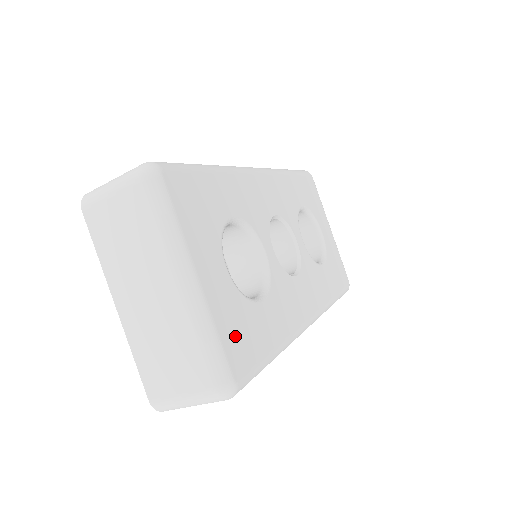
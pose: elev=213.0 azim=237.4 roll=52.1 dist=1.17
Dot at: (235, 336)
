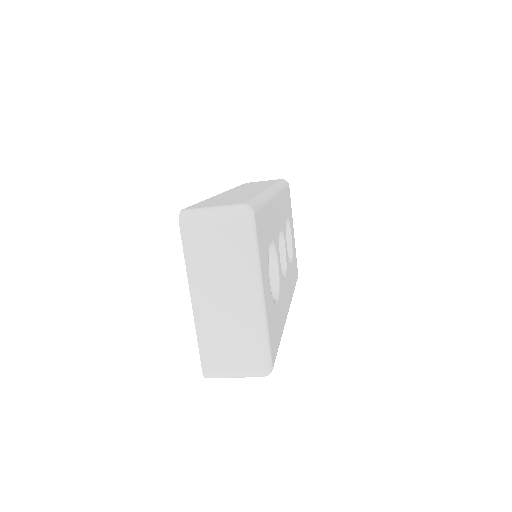
Dot at: (272, 333)
